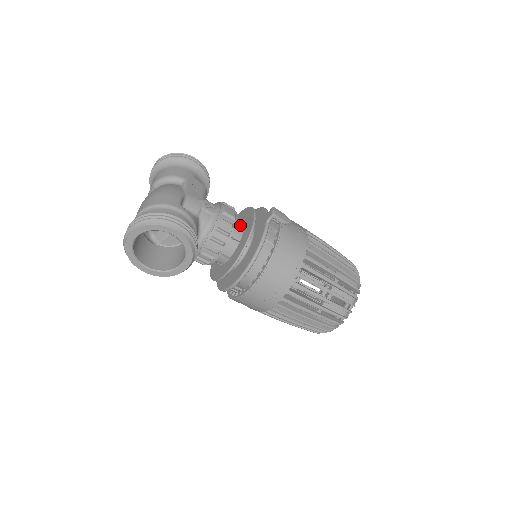
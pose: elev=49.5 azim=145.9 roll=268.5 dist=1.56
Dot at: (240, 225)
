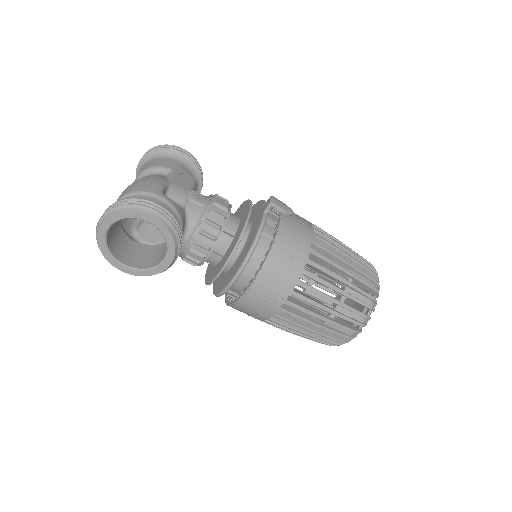
Dot at: (235, 219)
